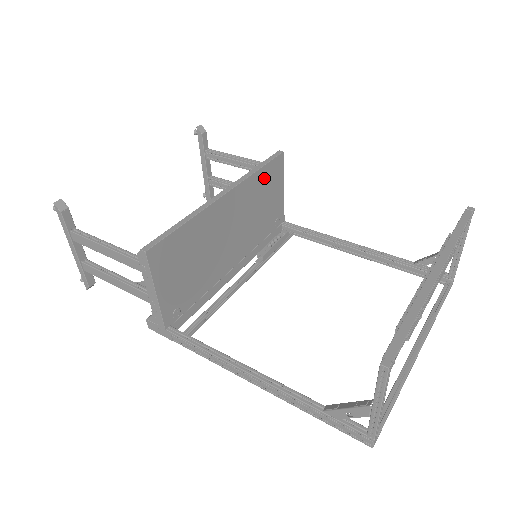
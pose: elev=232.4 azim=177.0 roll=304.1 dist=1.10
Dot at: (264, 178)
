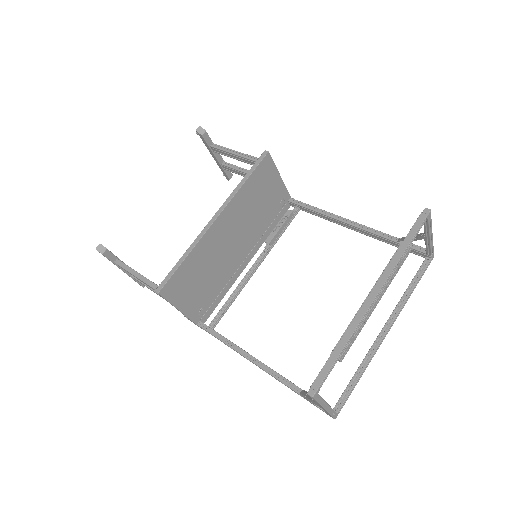
Dot at: (254, 183)
